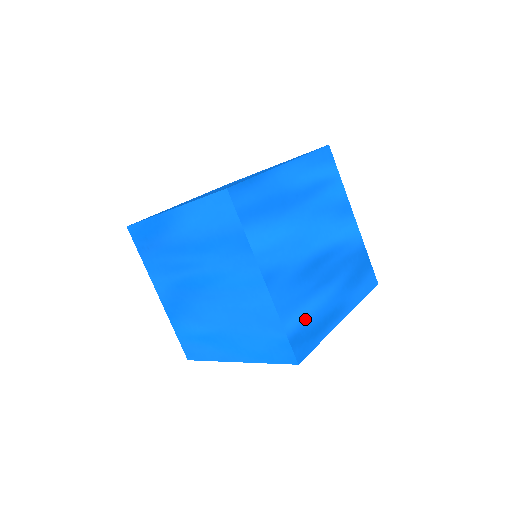
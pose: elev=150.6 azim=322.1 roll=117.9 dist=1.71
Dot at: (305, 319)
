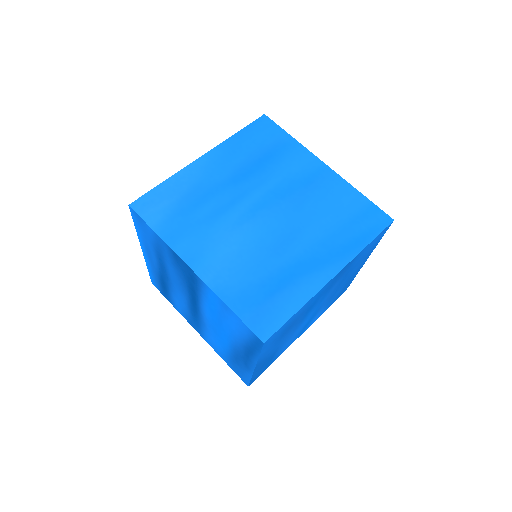
Dot at: occluded
